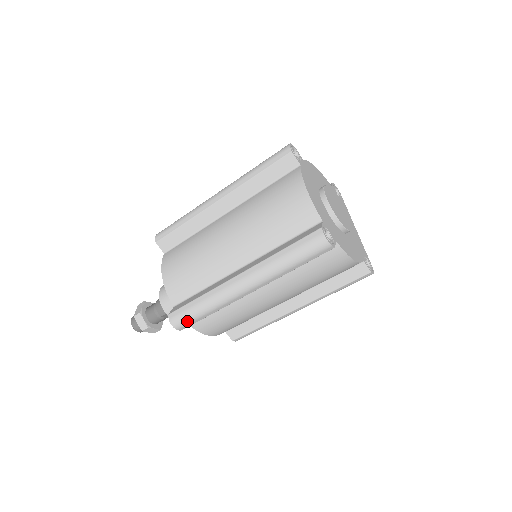
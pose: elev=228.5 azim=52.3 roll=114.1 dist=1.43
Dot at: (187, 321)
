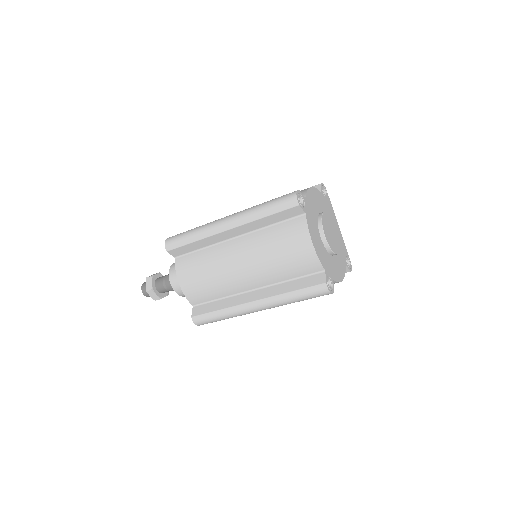
Dot at: occluded
